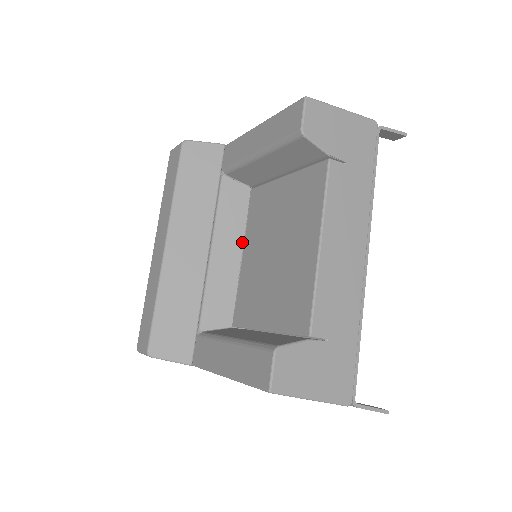
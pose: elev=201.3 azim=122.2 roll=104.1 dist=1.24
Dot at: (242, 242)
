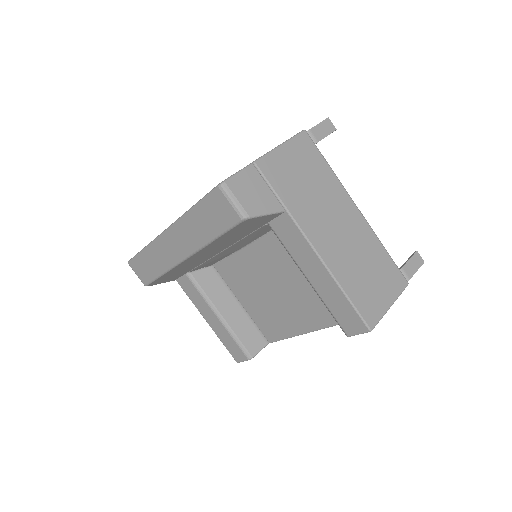
Dot at: (250, 243)
